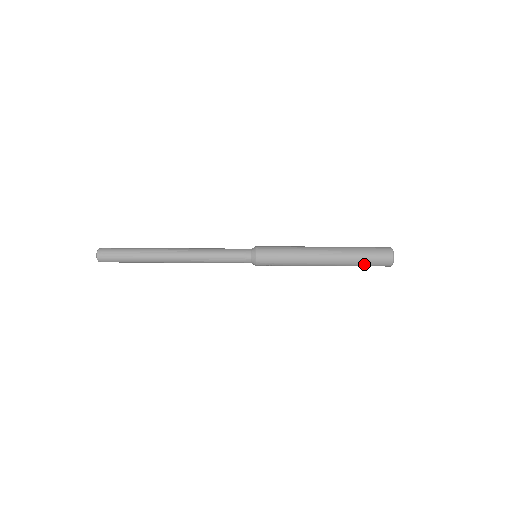
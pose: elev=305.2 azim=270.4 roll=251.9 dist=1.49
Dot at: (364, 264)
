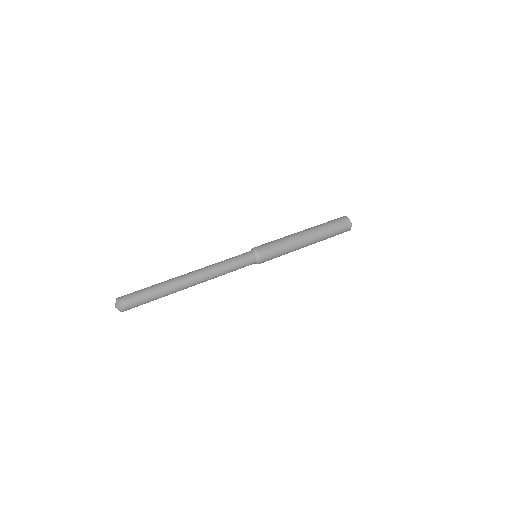
Dot at: (334, 231)
